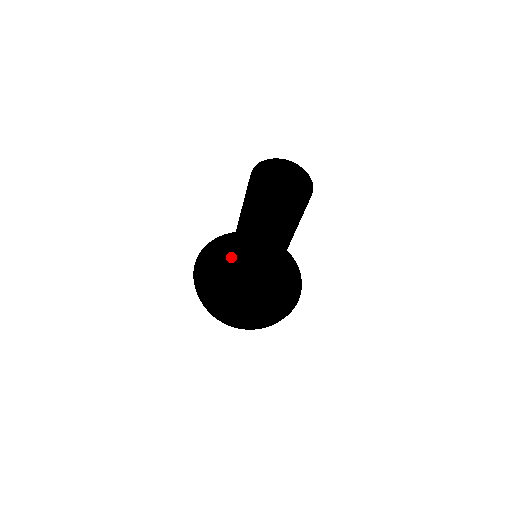
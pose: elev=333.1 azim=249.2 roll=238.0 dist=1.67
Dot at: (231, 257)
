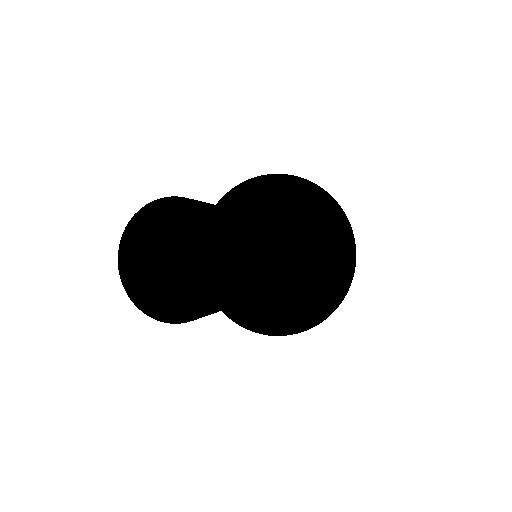
Dot at: occluded
